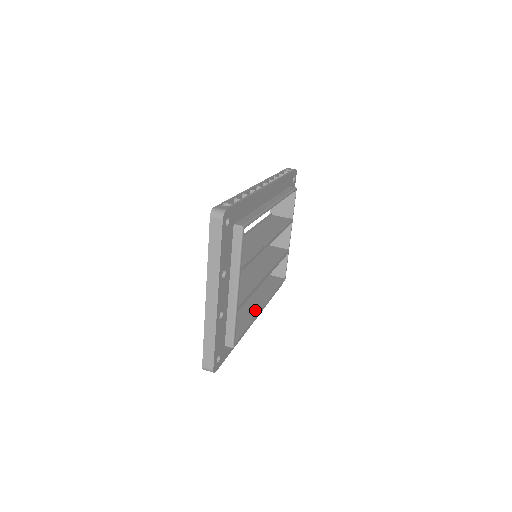
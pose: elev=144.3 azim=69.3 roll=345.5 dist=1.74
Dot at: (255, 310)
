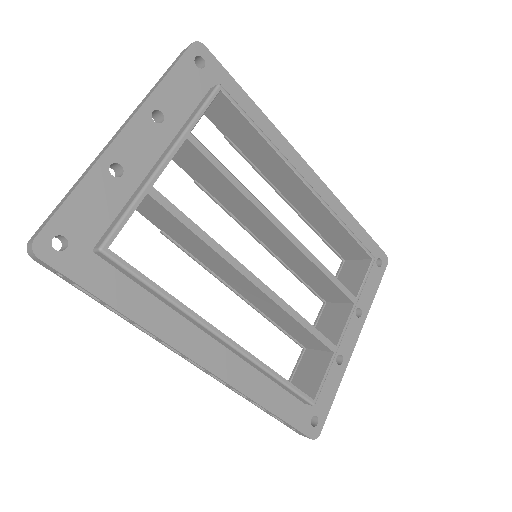
Dot at: occluded
